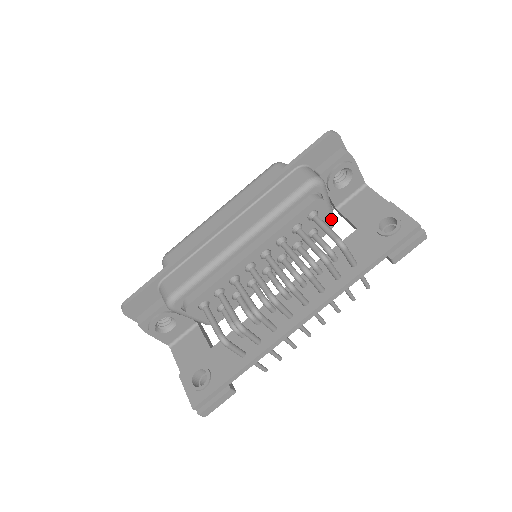
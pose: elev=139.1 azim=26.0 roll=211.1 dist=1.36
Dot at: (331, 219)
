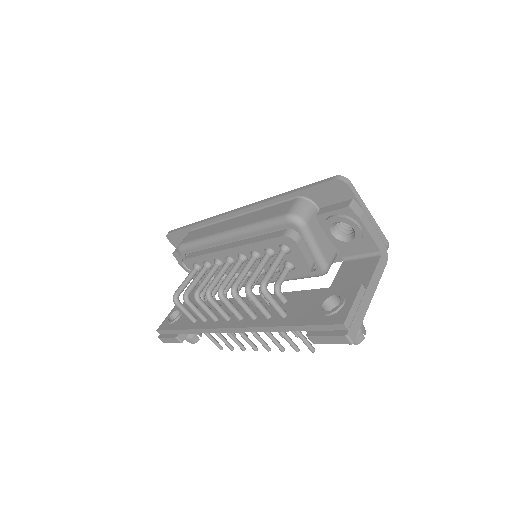
Dot at: (318, 264)
